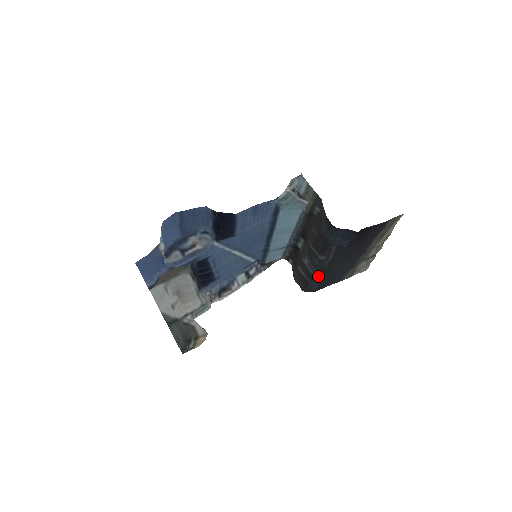
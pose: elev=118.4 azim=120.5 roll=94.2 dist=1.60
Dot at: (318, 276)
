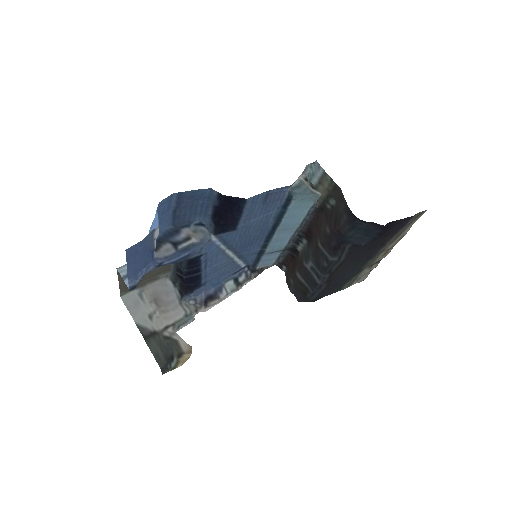
Dot at: (323, 282)
